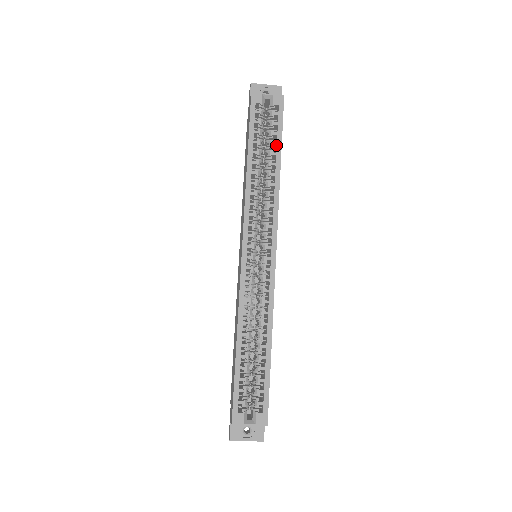
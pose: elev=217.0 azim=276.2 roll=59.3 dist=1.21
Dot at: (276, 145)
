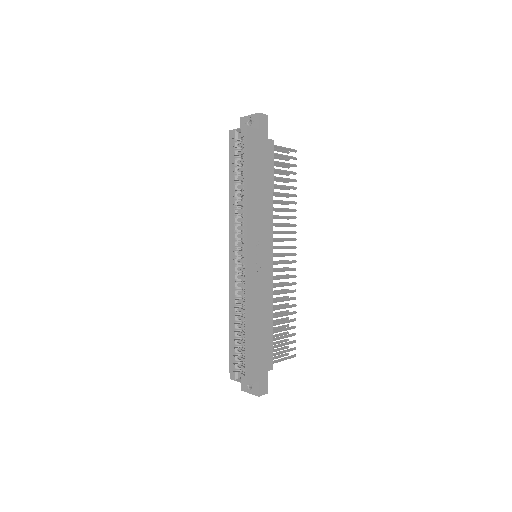
Dot at: (245, 170)
